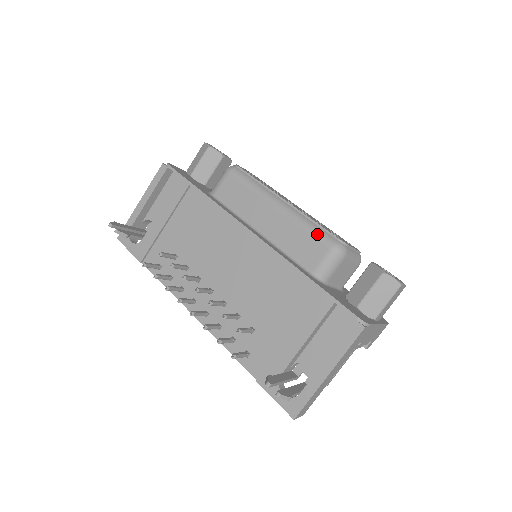
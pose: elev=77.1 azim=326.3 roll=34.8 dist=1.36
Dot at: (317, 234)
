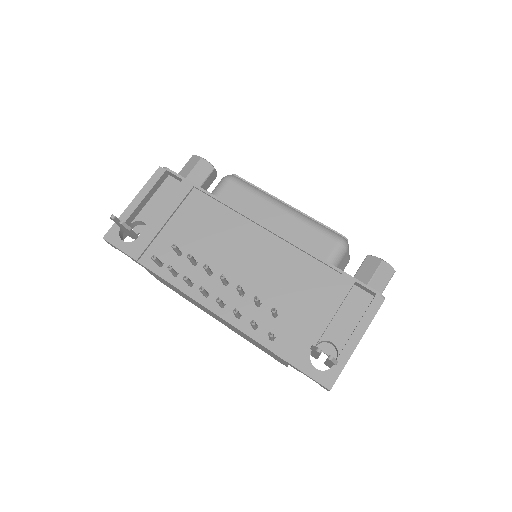
Dot at: (324, 230)
